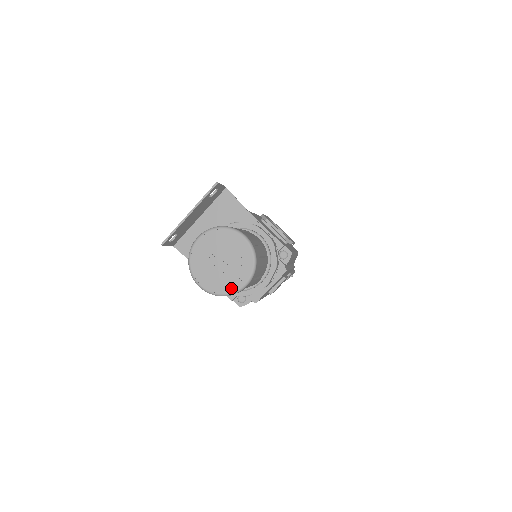
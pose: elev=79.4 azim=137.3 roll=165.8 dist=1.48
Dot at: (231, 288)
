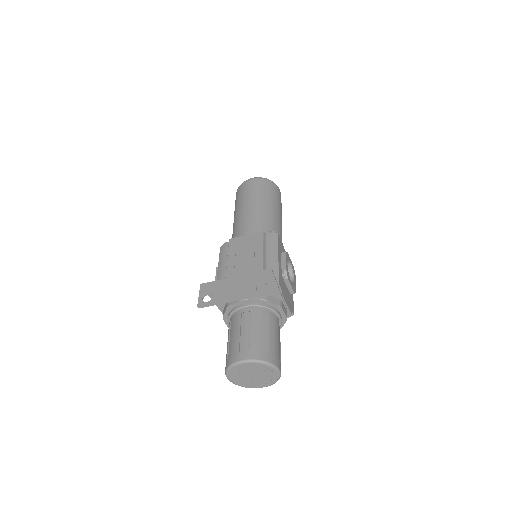
Dot at: (251, 386)
